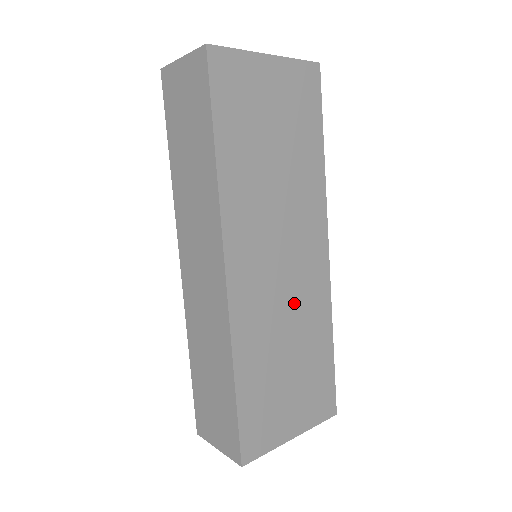
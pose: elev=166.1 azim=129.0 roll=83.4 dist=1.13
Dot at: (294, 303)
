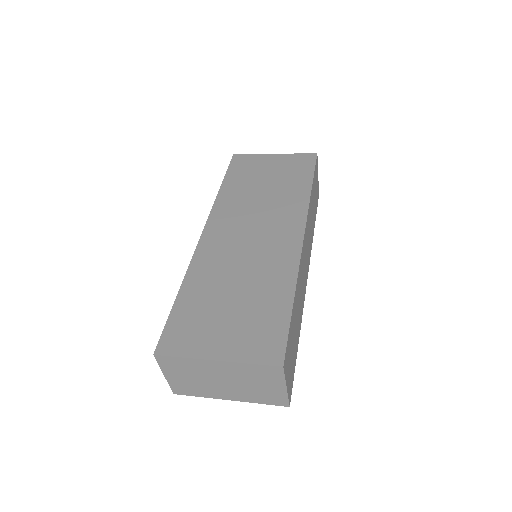
Dot at: (255, 260)
